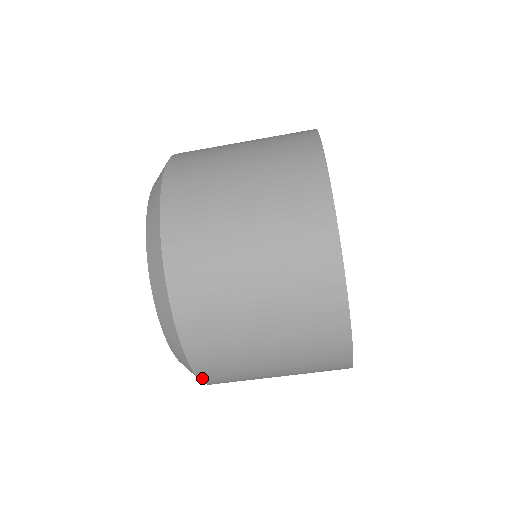
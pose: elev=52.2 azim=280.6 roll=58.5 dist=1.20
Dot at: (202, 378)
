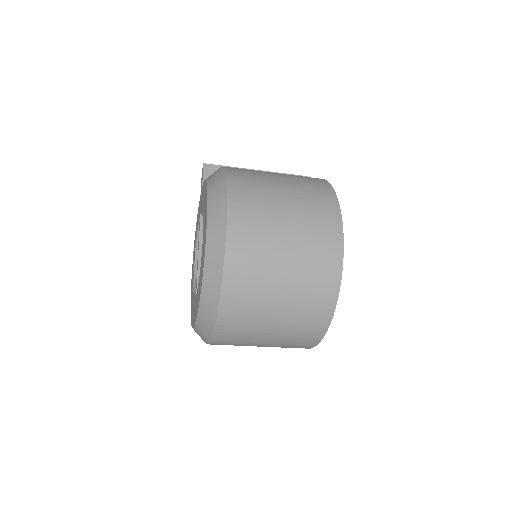
Dot at: (215, 335)
